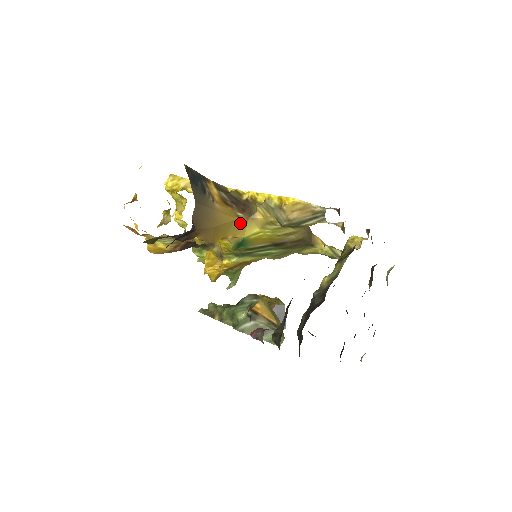
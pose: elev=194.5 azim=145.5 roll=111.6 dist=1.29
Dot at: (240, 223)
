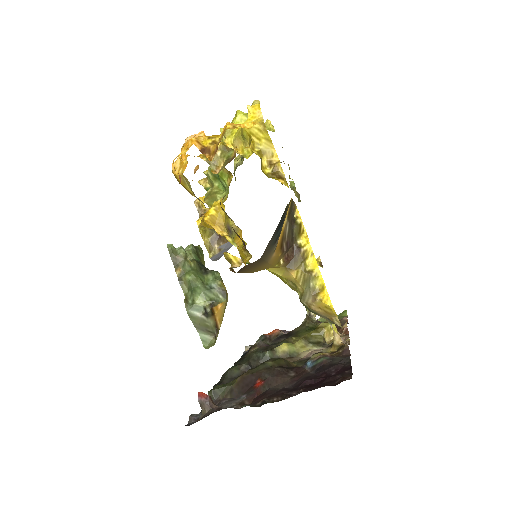
Dot at: (274, 267)
